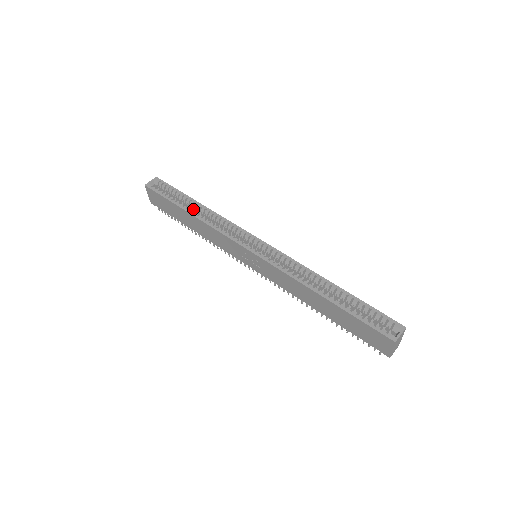
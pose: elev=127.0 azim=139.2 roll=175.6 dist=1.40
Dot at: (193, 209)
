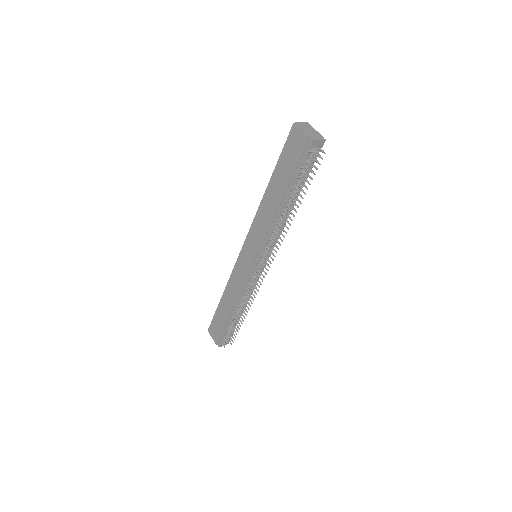
Dot at: occluded
